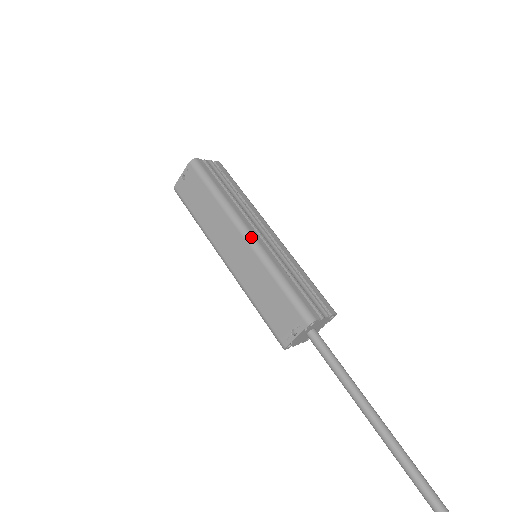
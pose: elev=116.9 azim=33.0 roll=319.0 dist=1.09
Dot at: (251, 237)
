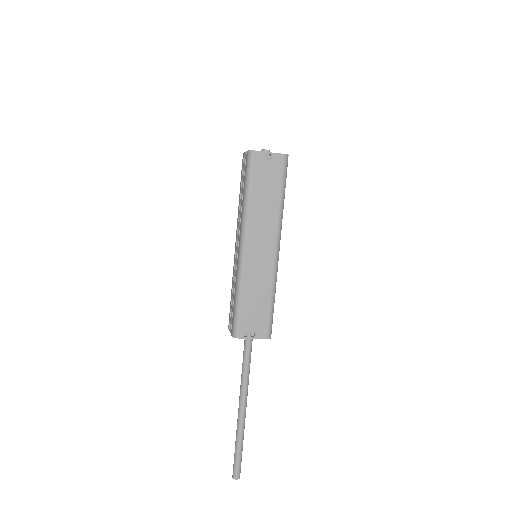
Dot at: occluded
